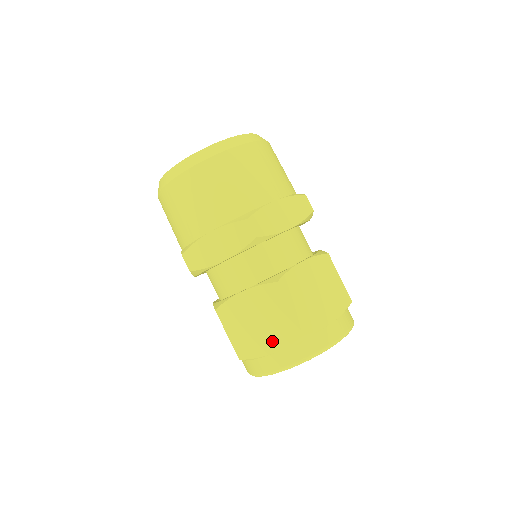
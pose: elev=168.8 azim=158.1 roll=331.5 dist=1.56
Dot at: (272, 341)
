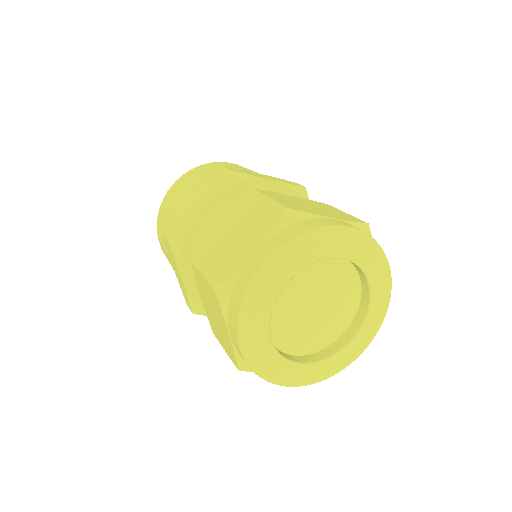
Dot at: (252, 240)
